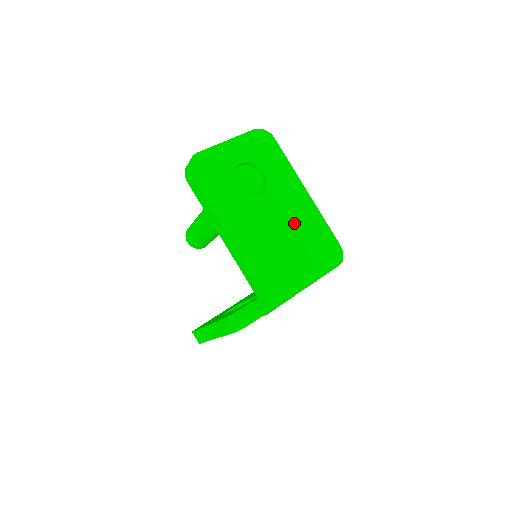
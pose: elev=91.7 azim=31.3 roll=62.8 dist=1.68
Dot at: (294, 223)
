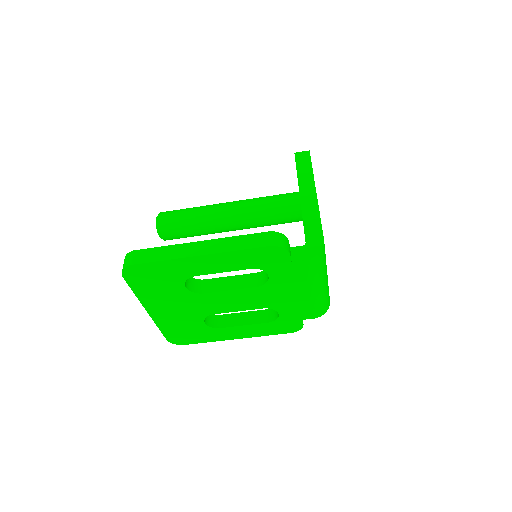
Dot at: occluded
